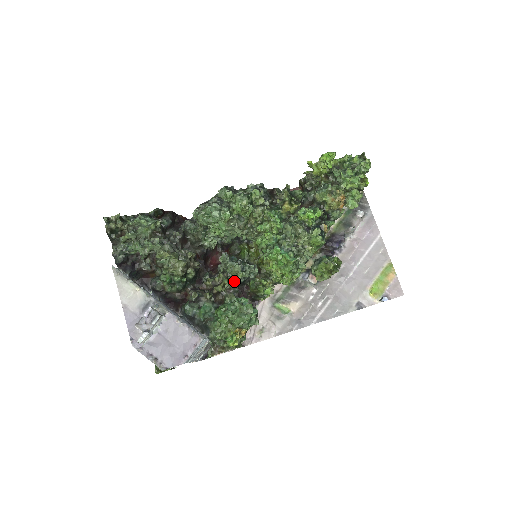
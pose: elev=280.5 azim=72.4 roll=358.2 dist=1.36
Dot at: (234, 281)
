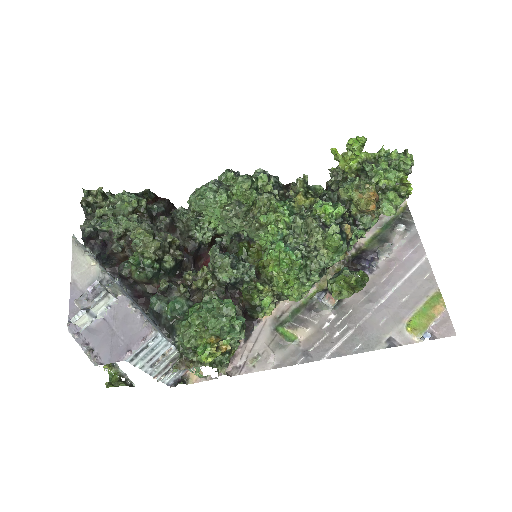
Dot at: (221, 279)
